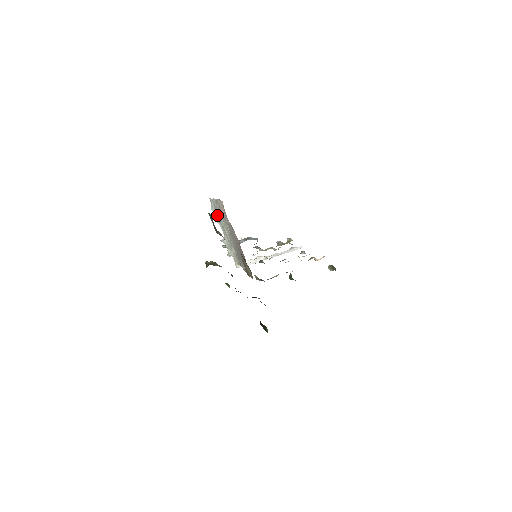
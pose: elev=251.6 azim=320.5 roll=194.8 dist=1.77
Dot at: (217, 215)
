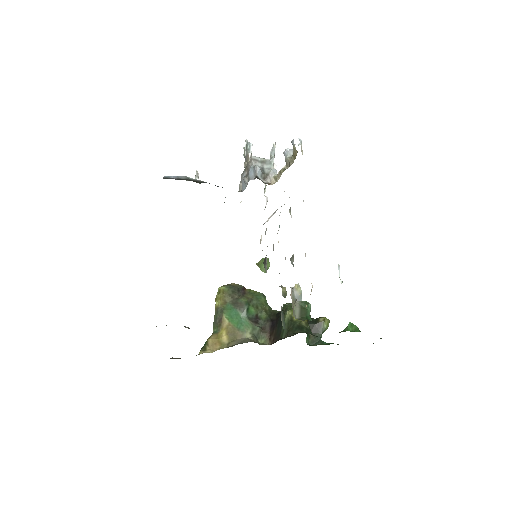
Dot at: occluded
